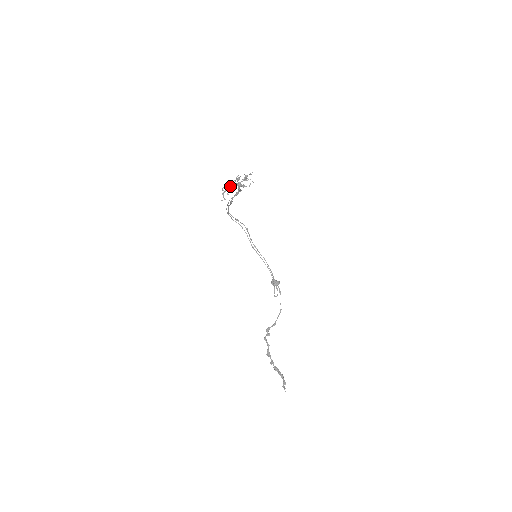
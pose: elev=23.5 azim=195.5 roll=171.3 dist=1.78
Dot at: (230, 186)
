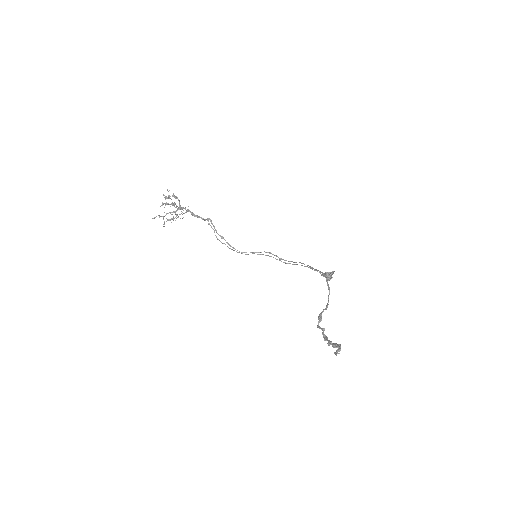
Dot at: (178, 217)
